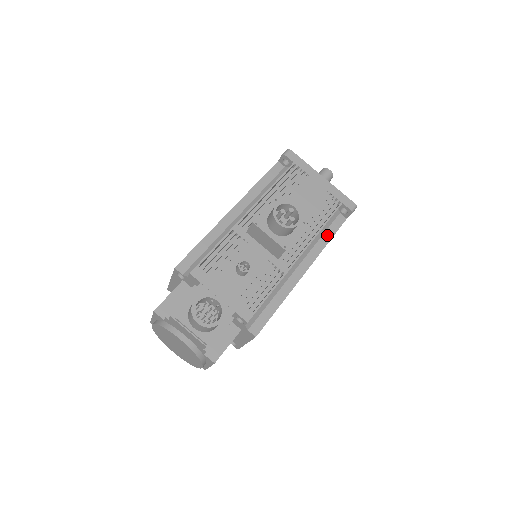
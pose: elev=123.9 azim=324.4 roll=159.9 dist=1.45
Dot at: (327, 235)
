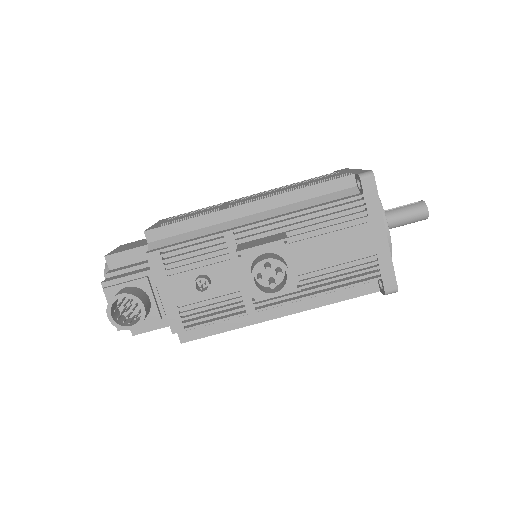
Dot at: (339, 295)
